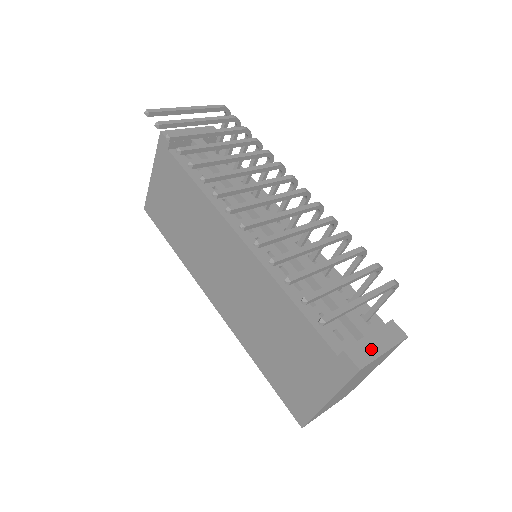
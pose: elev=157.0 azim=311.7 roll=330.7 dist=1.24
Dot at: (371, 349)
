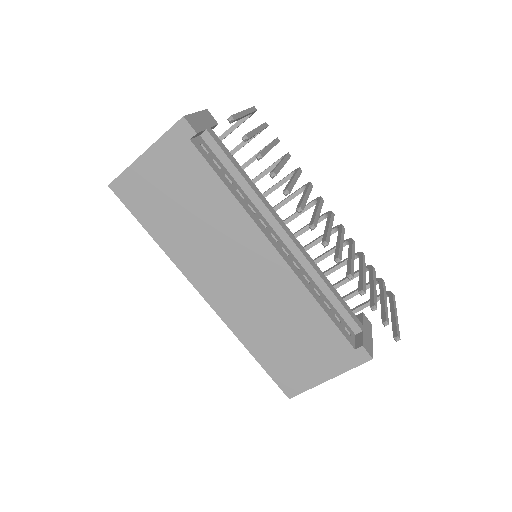
Dot at: (368, 340)
